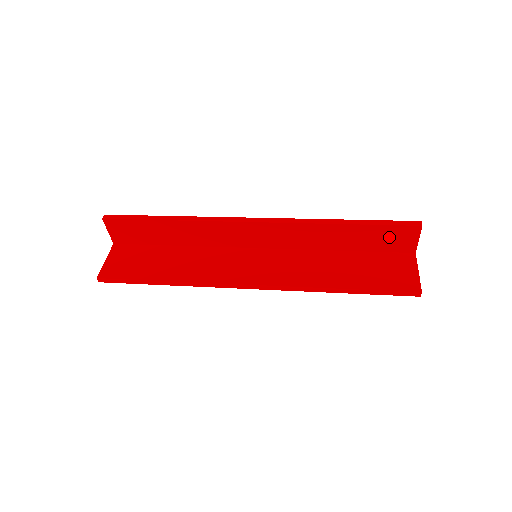
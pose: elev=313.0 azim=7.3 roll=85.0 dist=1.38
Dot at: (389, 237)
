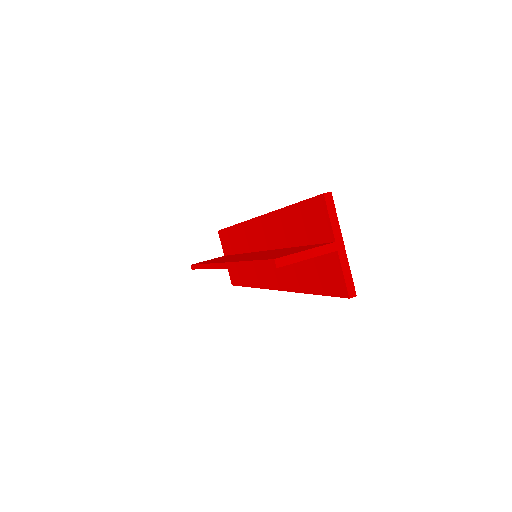
Dot at: (312, 219)
